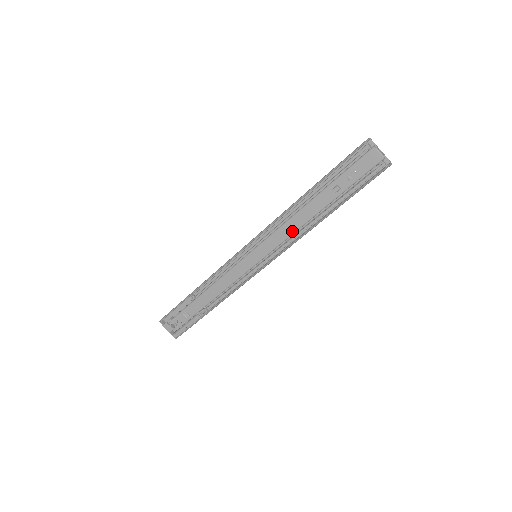
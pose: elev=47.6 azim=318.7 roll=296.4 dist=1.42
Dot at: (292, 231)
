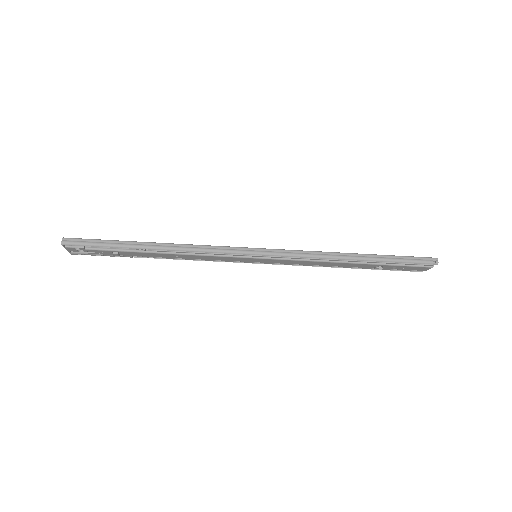
Dot at: (312, 265)
